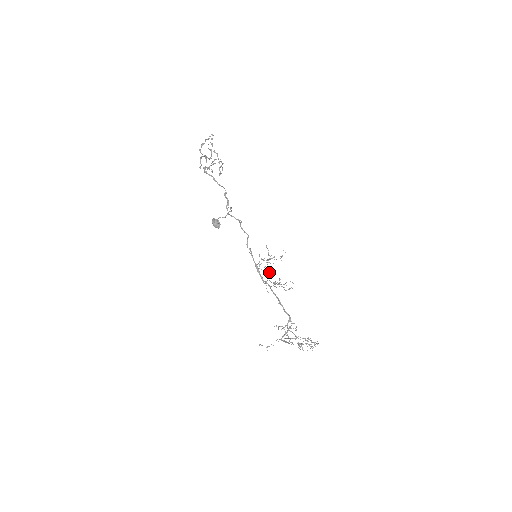
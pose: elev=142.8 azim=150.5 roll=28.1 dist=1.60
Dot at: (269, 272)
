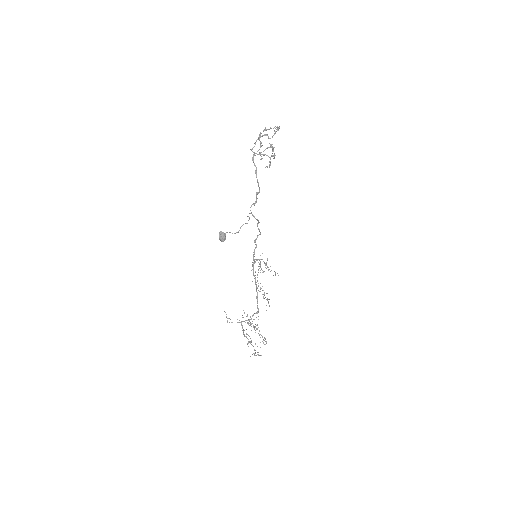
Dot at: occluded
